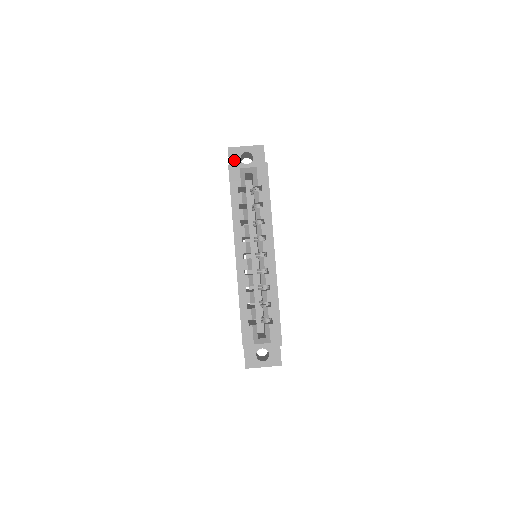
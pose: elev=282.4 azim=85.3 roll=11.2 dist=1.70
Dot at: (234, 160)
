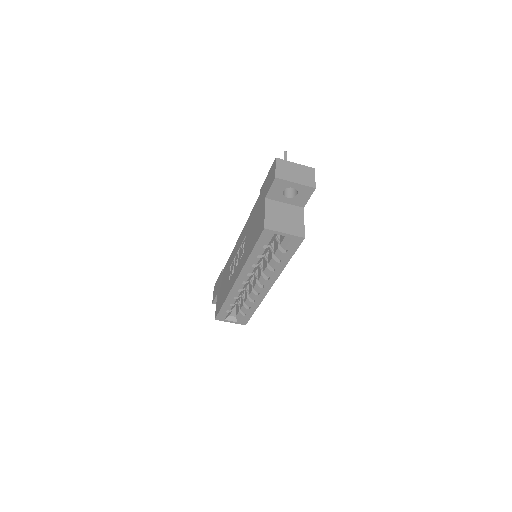
Dot at: (276, 190)
